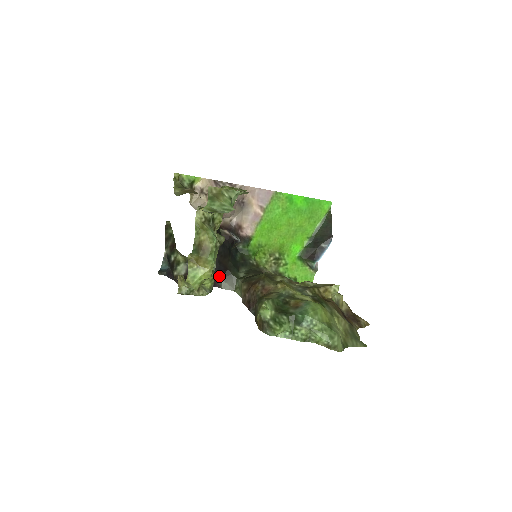
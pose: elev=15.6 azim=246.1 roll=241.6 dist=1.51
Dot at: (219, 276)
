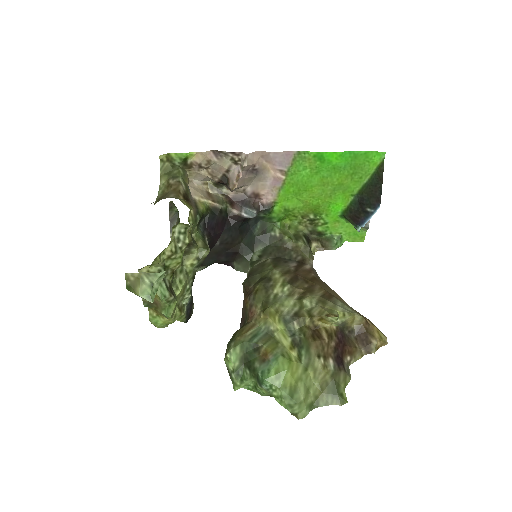
Dot at: (229, 260)
